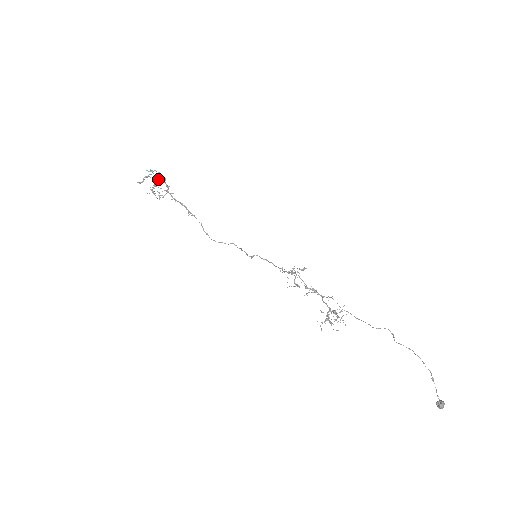
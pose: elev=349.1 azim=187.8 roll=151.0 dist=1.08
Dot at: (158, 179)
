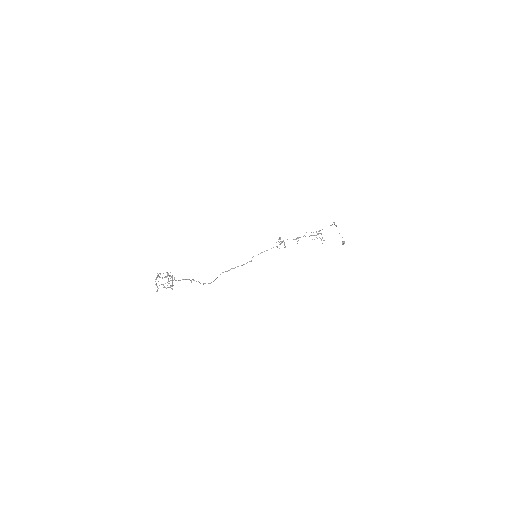
Dot at: (162, 278)
